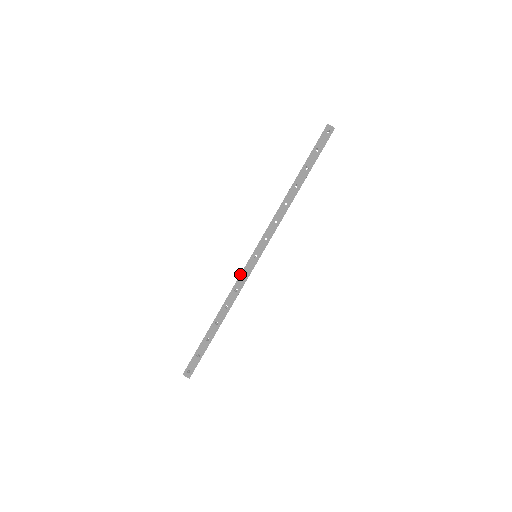
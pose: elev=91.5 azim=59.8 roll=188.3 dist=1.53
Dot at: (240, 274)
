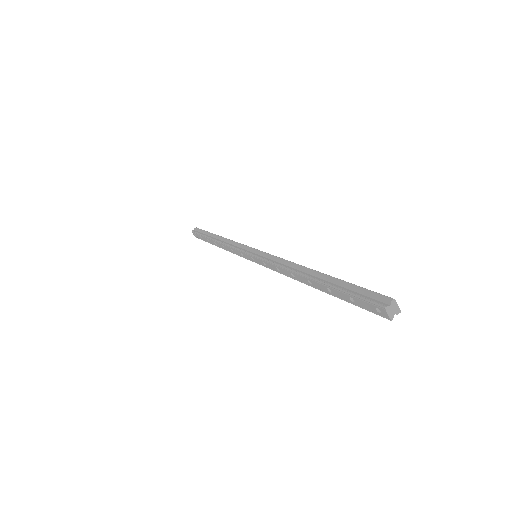
Dot at: (237, 249)
